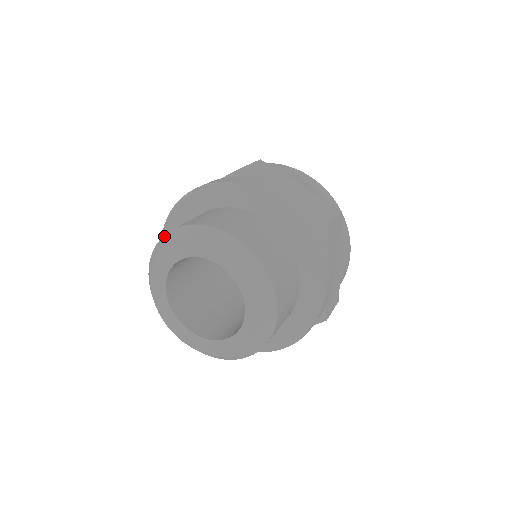
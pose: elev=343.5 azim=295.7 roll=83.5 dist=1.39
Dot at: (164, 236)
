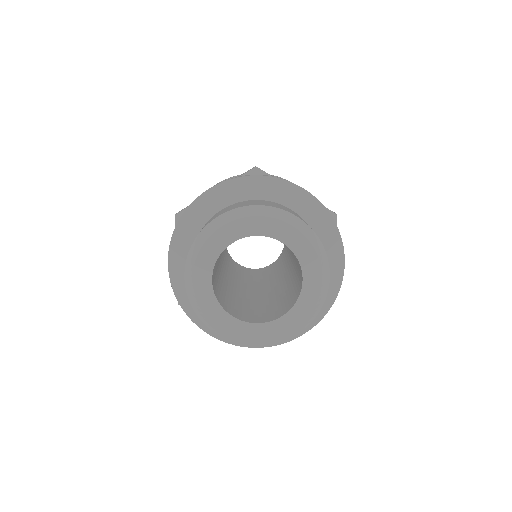
Dot at: (212, 221)
